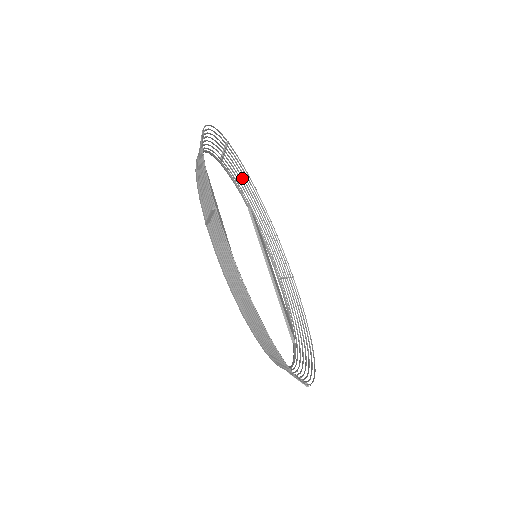
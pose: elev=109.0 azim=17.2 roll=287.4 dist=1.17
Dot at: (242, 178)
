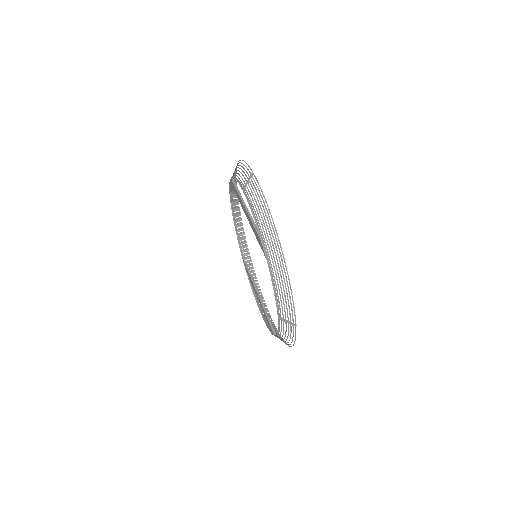
Dot at: (241, 234)
